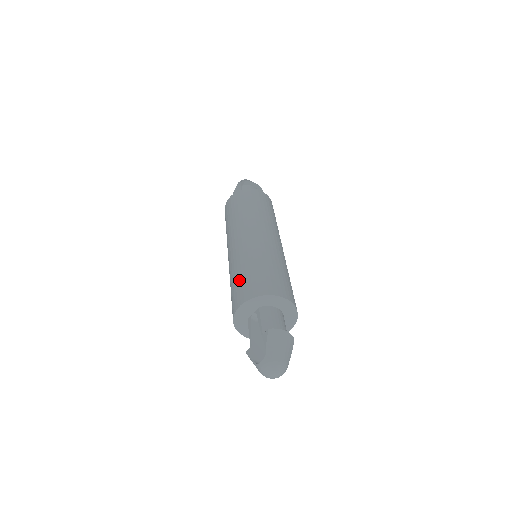
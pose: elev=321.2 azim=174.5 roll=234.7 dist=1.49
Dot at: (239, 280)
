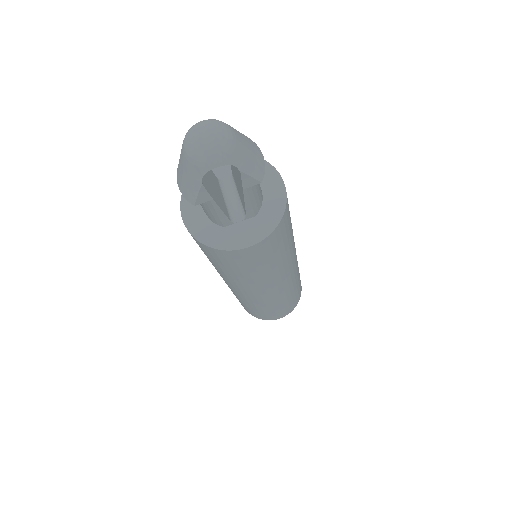
Dot at: occluded
